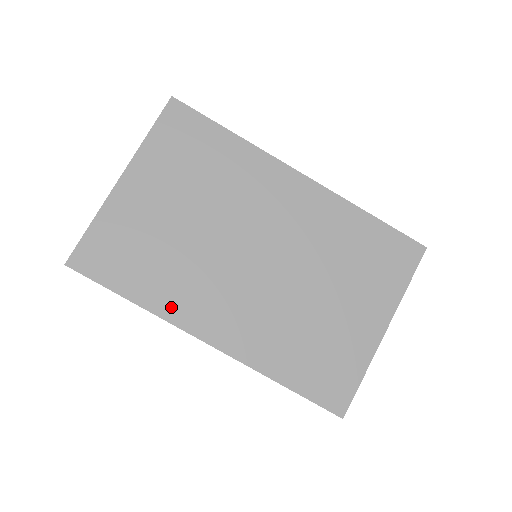
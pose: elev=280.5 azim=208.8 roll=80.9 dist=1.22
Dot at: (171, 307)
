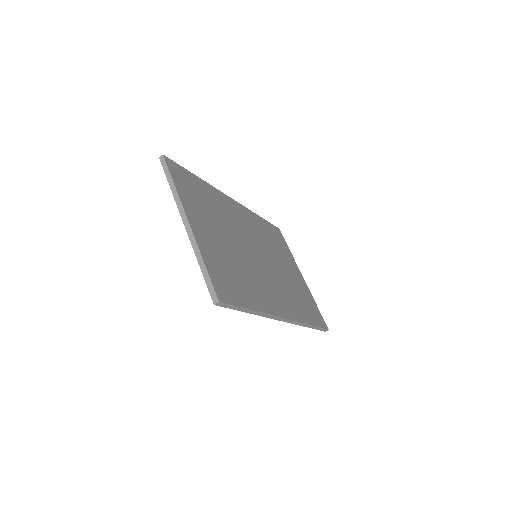
Dot at: (265, 304)
